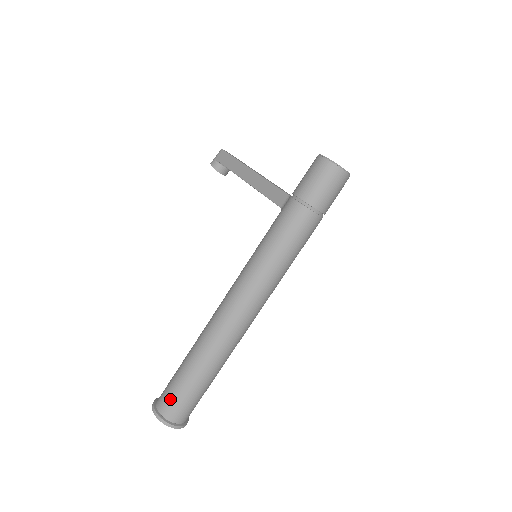
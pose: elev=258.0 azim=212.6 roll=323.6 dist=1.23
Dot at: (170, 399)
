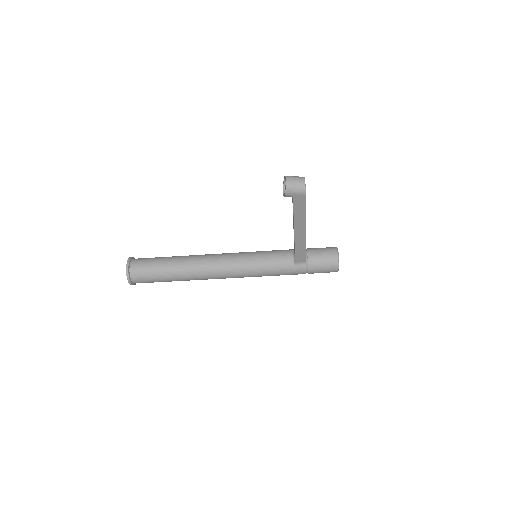
Dot at: occluded
